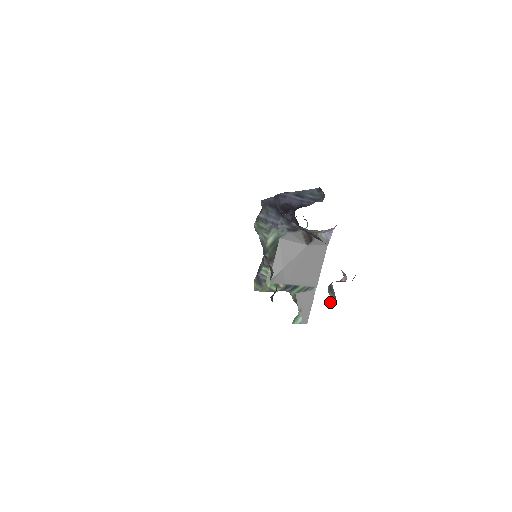
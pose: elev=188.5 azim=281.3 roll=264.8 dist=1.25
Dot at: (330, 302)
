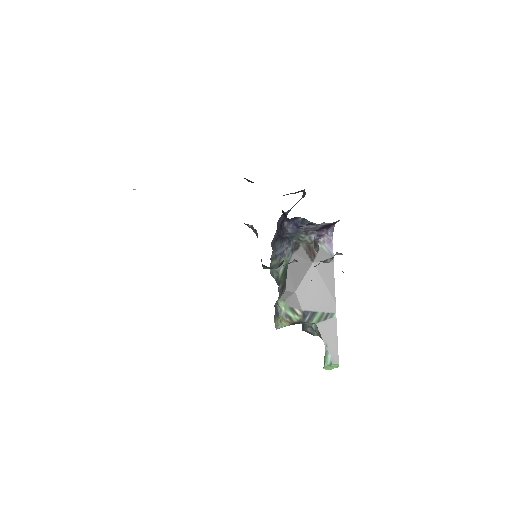
Dot at: occluded
